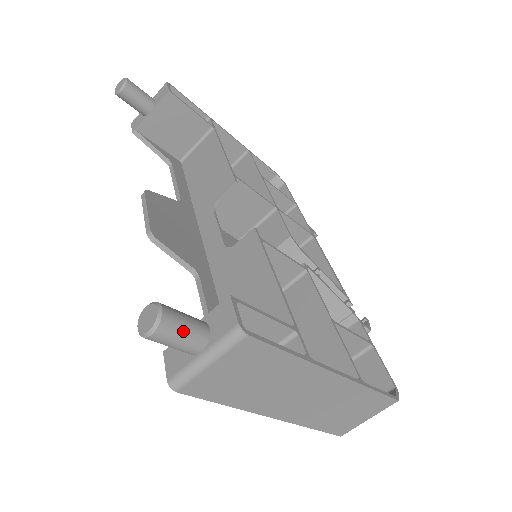
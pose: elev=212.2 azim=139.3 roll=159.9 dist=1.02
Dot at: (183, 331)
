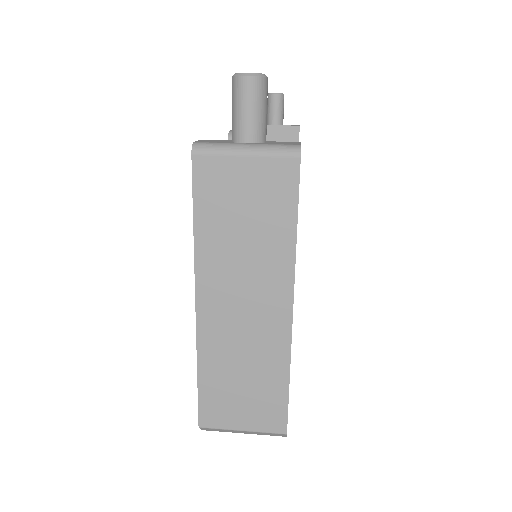
Dot at: (261, 108)
